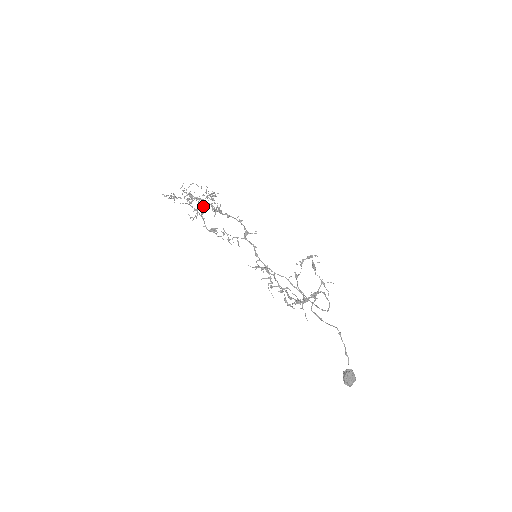
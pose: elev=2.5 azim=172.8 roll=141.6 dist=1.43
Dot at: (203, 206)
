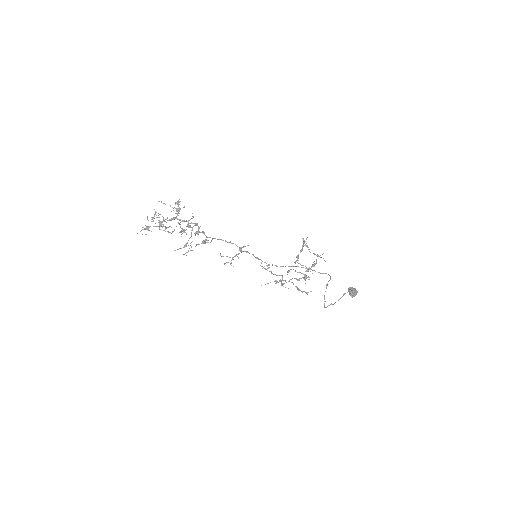
Dot at: (183, 231)
